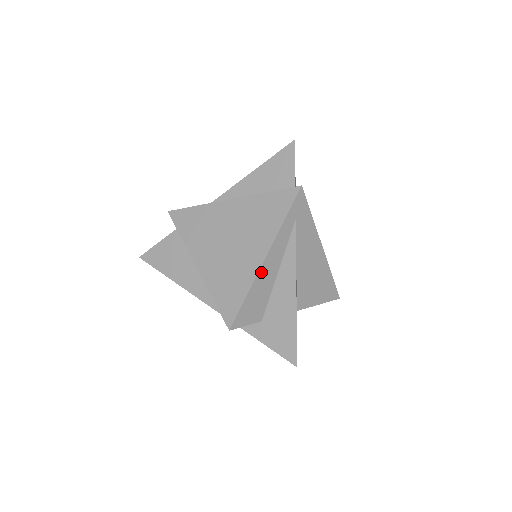
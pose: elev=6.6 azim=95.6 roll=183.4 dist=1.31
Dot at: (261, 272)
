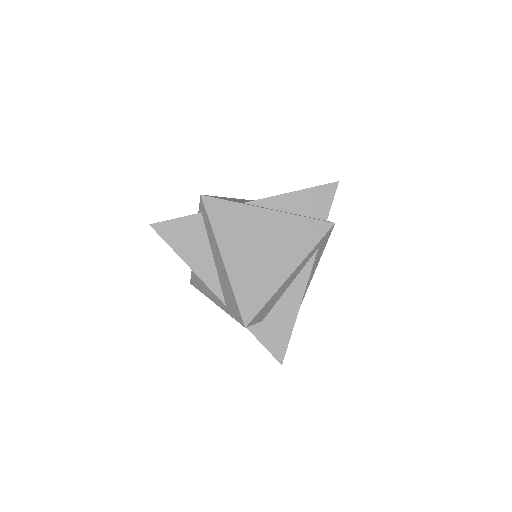
Dot at: (283, 285)
